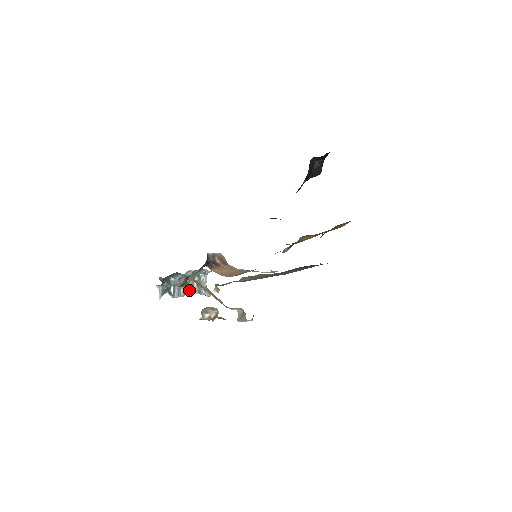
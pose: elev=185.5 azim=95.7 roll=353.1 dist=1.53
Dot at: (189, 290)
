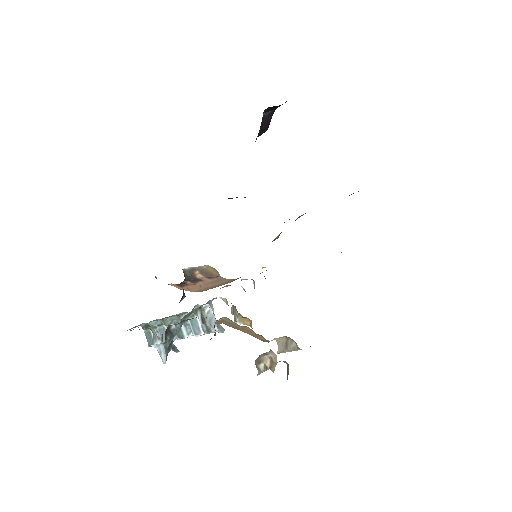
Dot at: (187, 332)
